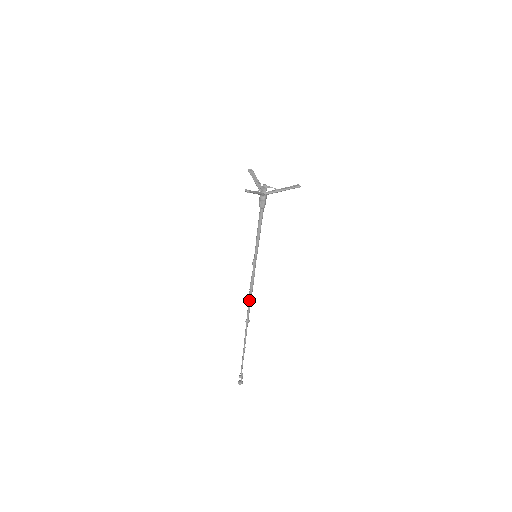
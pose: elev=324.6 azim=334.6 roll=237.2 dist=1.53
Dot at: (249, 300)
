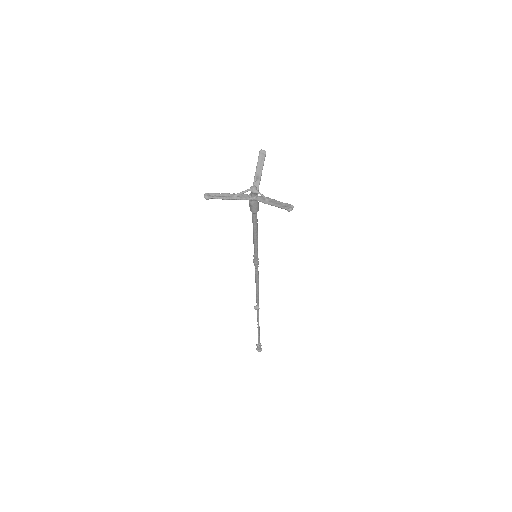
Dot at: (256, 291)
